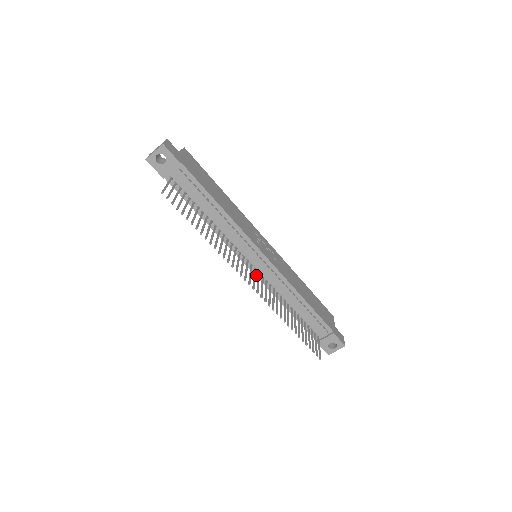
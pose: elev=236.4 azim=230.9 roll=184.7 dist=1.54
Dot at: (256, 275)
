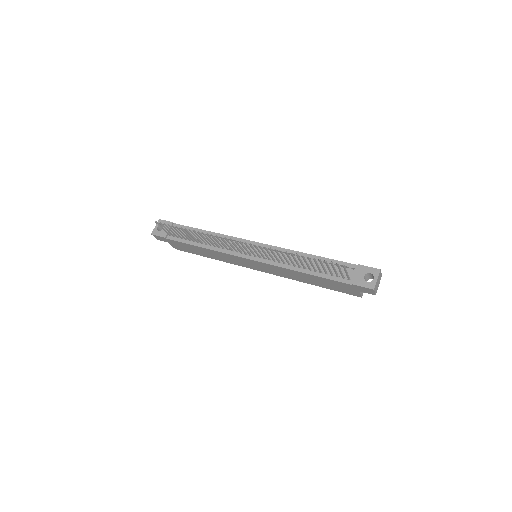
Dot at: (259, 261)
